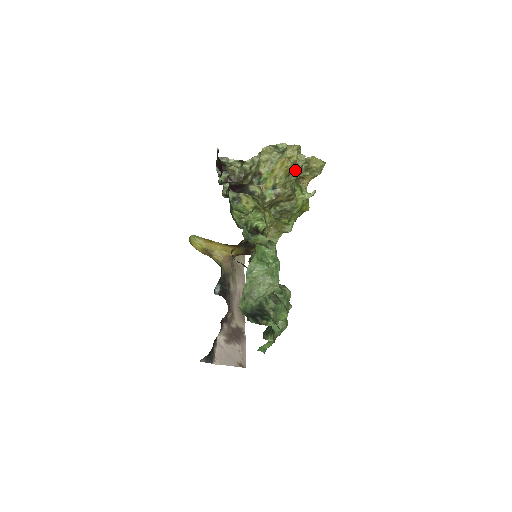
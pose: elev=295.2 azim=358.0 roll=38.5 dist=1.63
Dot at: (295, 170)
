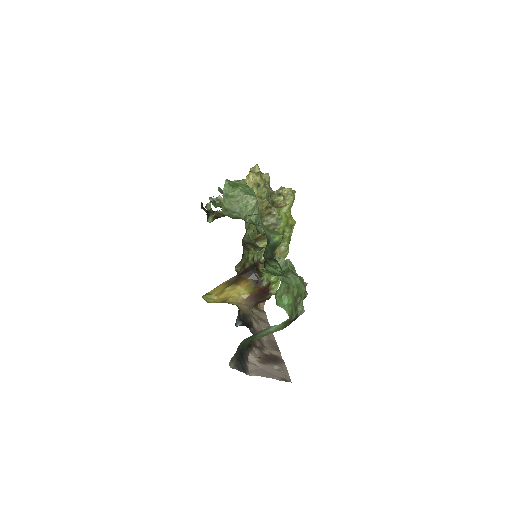
Dot at: (263, 182)
